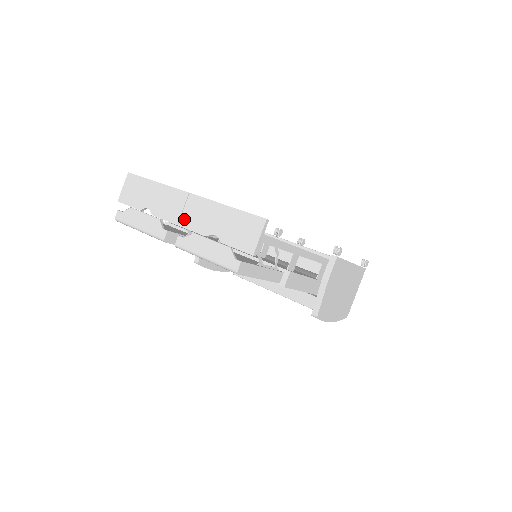
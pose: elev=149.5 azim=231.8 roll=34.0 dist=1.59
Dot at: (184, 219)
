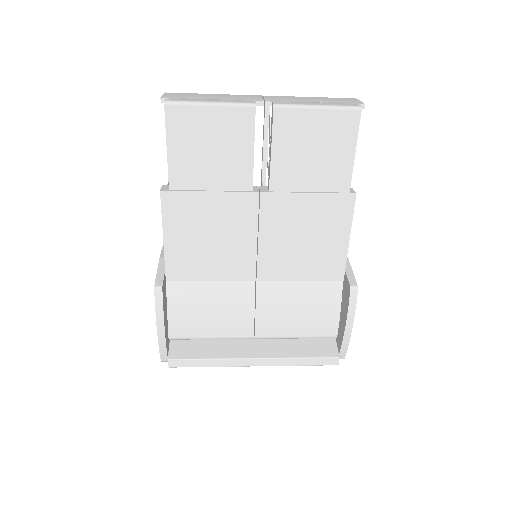
Dot at: (270, 99)
